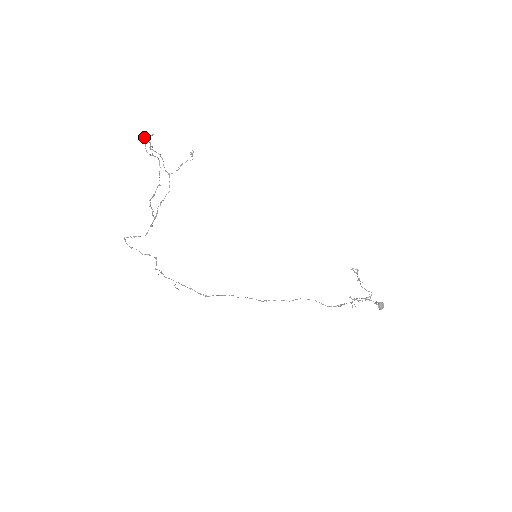
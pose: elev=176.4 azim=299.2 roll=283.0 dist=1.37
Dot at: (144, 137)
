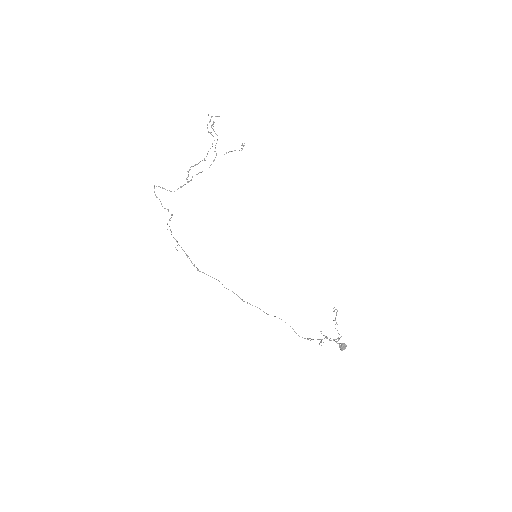
Dot at: occluded
